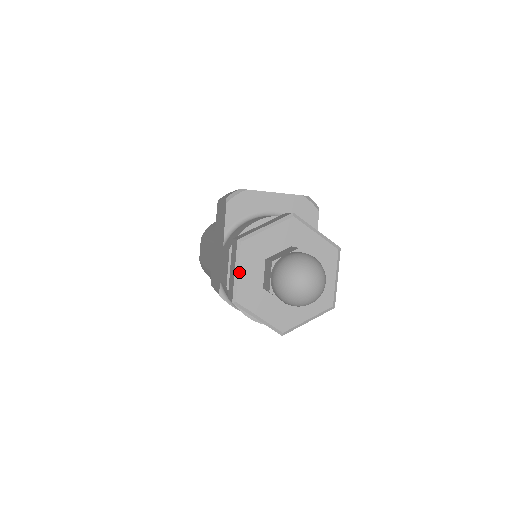
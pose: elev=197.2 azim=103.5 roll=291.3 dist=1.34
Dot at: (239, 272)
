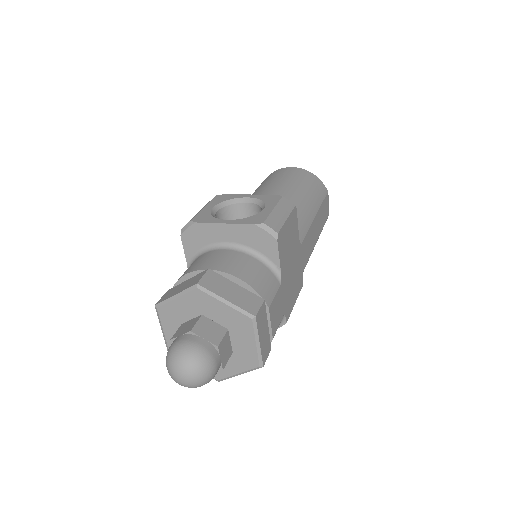
Dot at: (164, 331)
